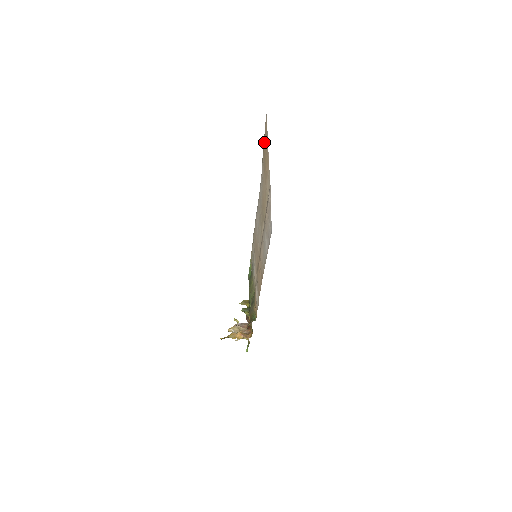
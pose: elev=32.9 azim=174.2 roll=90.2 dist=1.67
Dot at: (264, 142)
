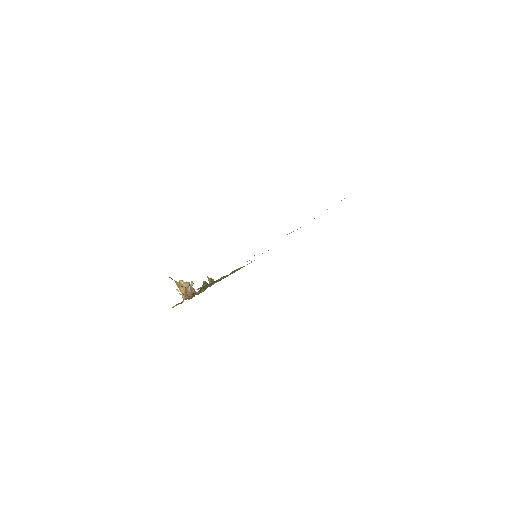
Dot at: occluded
